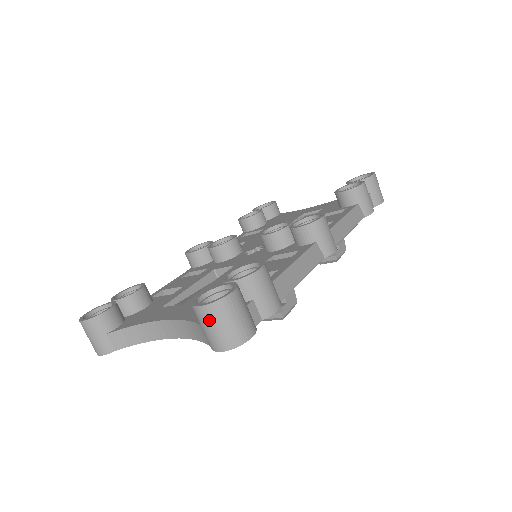
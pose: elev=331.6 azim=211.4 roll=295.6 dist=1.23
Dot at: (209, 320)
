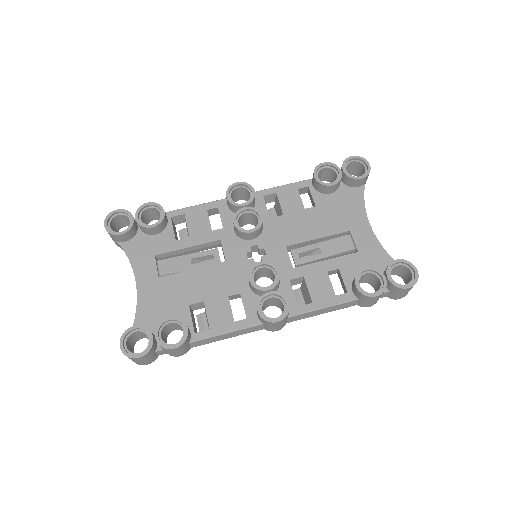
Dot at: occluded
